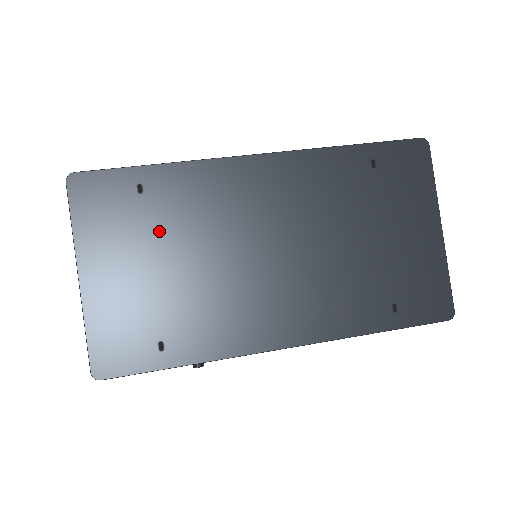
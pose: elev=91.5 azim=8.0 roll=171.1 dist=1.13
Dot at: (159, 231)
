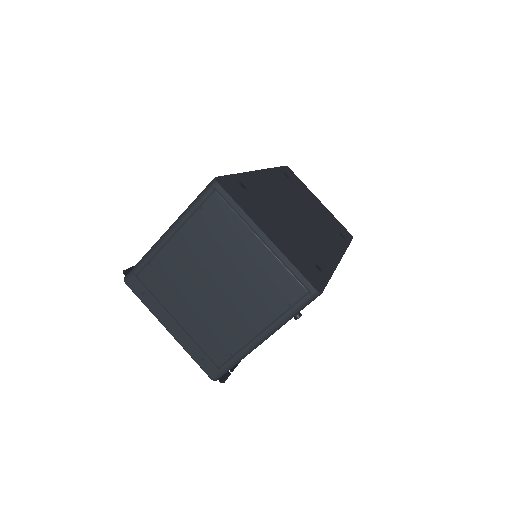
Dot at: (267, 208)
